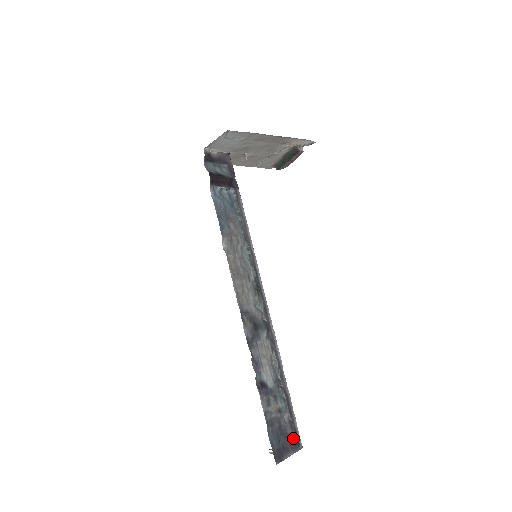
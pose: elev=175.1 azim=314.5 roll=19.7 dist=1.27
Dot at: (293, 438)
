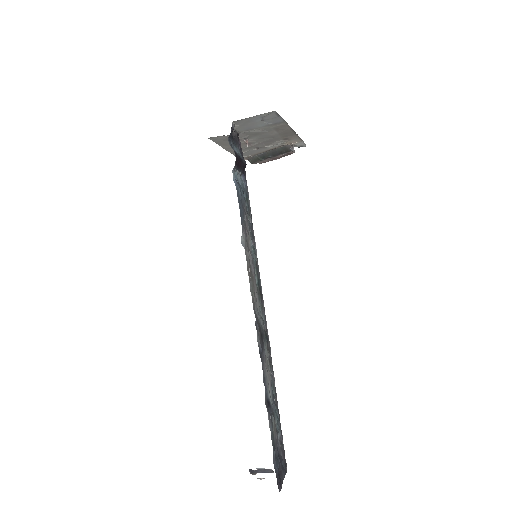
Dot at: (283, 460)
